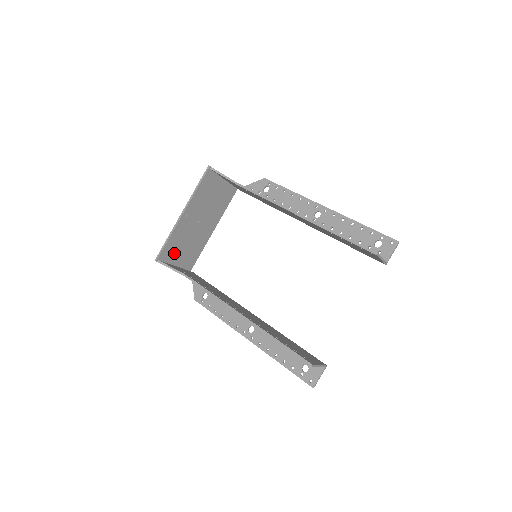
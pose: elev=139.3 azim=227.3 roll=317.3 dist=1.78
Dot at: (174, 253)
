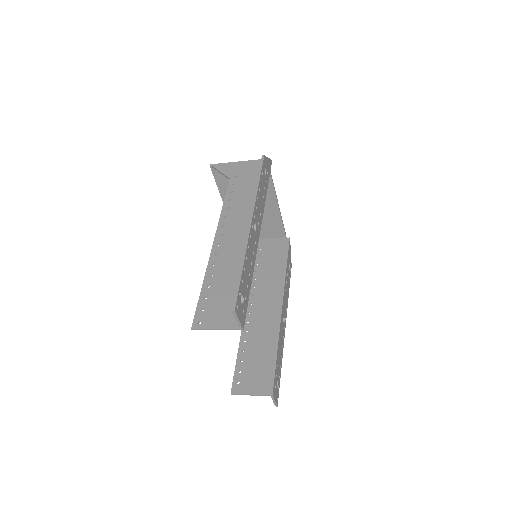
Dot at: occluded
